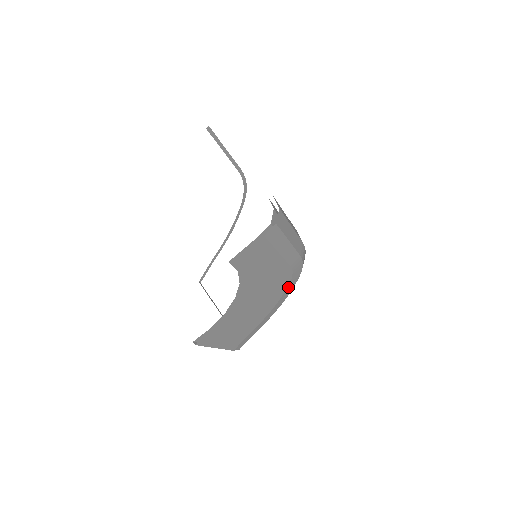
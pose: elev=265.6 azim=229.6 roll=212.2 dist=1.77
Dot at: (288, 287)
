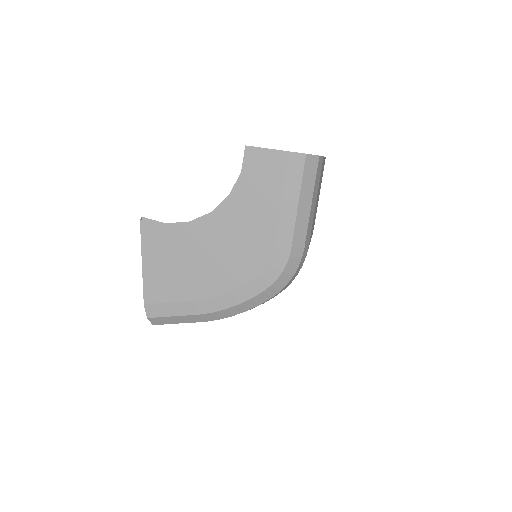
Dot at: (251, 284)
